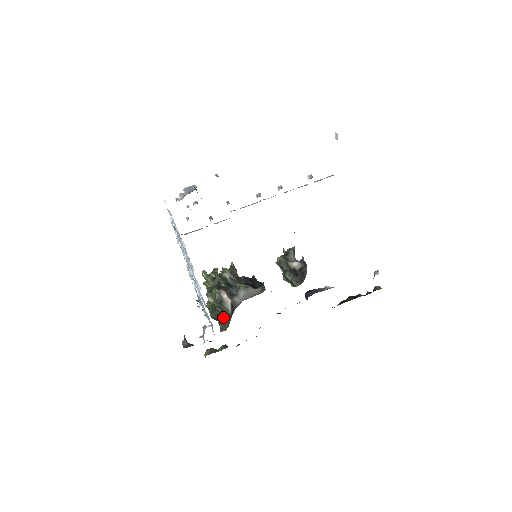
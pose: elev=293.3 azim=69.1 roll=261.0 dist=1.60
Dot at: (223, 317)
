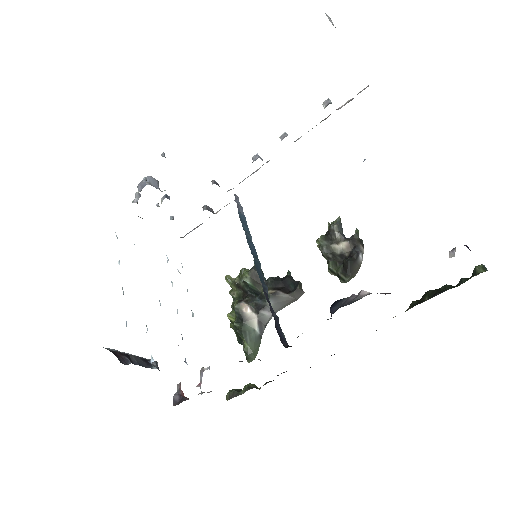
Dot at: (246, 343)
